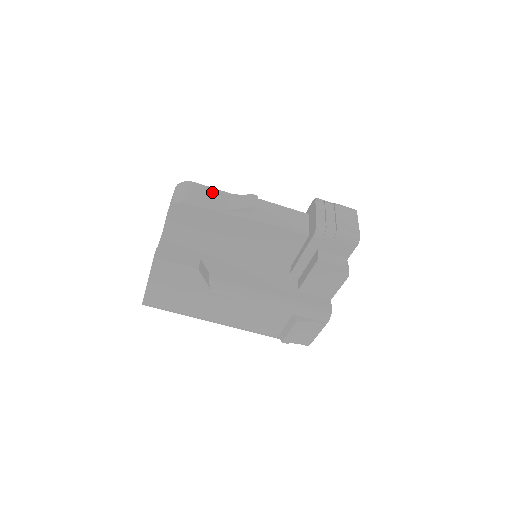
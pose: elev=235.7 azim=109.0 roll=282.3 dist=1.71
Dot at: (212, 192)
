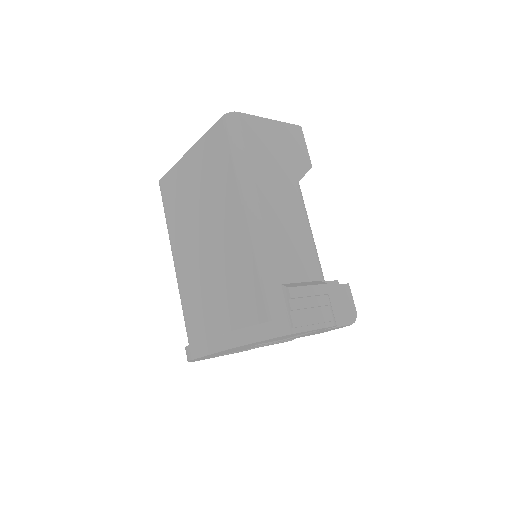
Dot at: occluded
